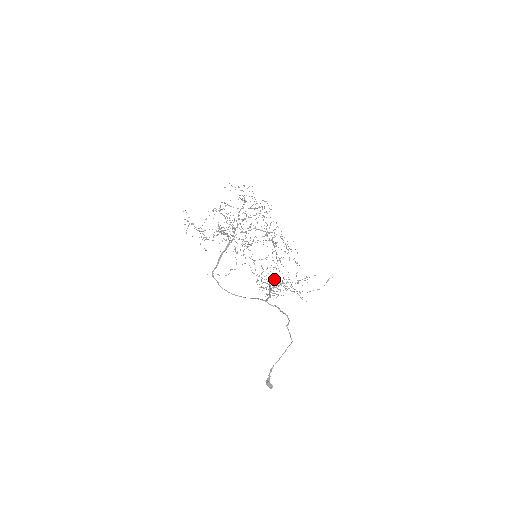
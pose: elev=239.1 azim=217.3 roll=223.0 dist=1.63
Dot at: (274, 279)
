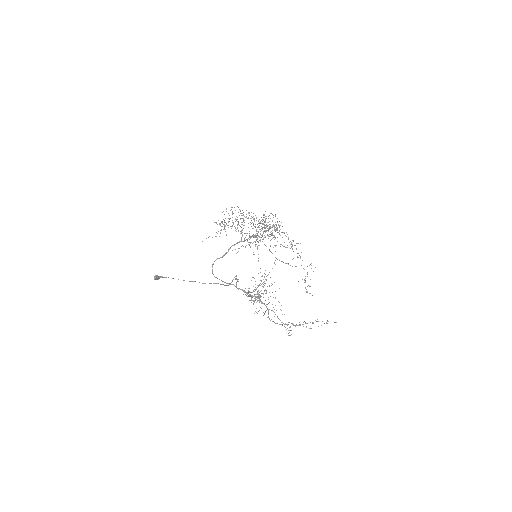
Dot at: (262, 283)
